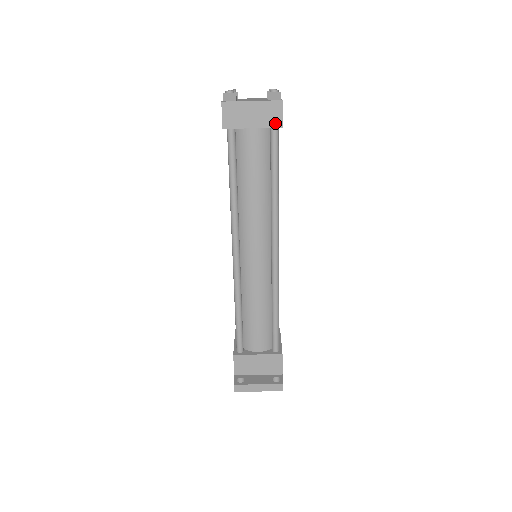
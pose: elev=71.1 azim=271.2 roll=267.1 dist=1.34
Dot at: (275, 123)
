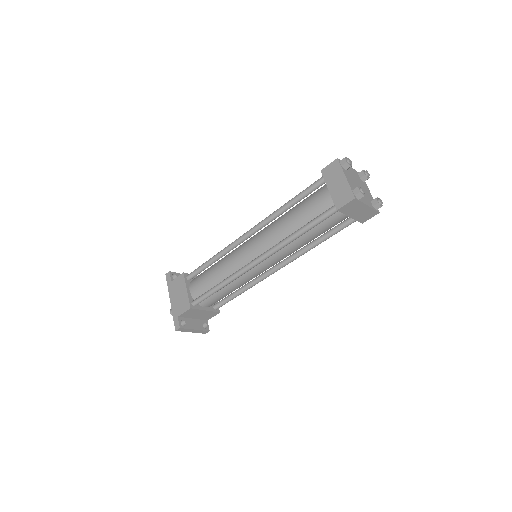
Dot at: (362, 220)
